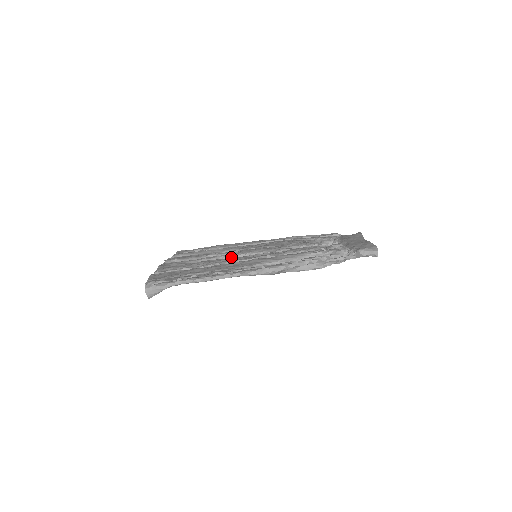
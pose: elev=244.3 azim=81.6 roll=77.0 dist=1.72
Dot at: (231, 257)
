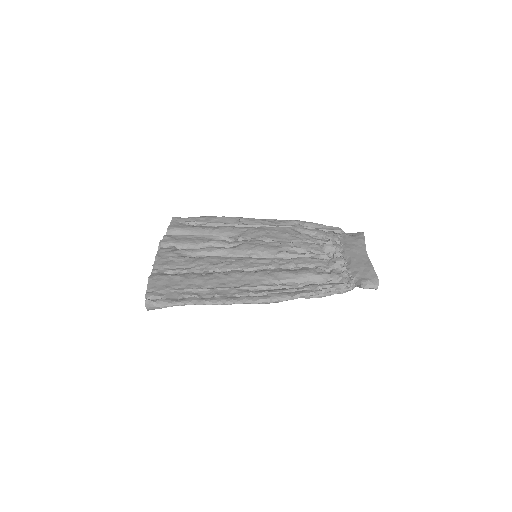
Dot at: (230, 253)
